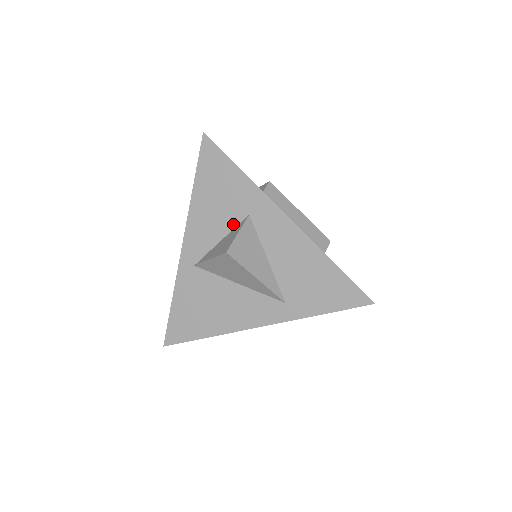
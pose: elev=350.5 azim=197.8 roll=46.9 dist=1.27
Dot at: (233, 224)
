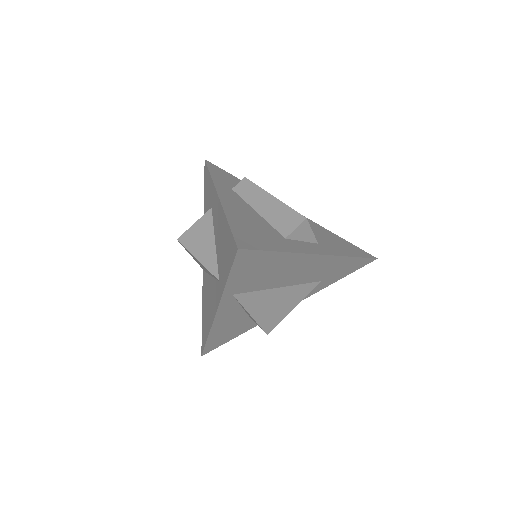
Dot at: occluded
